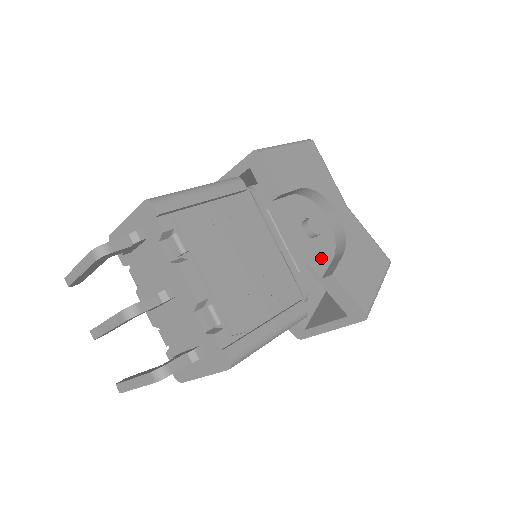
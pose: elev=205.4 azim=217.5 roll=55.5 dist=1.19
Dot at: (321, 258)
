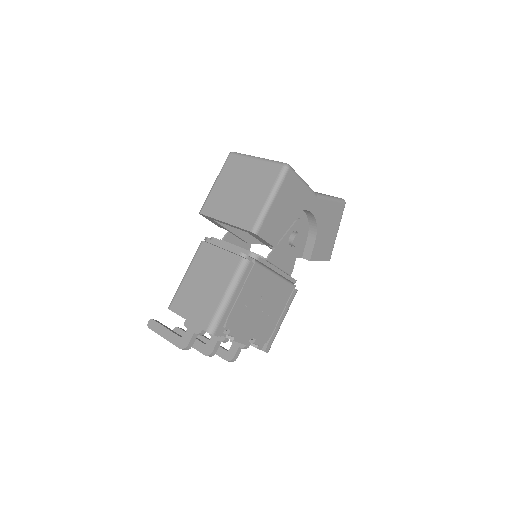
Dot at: (301, 245)
